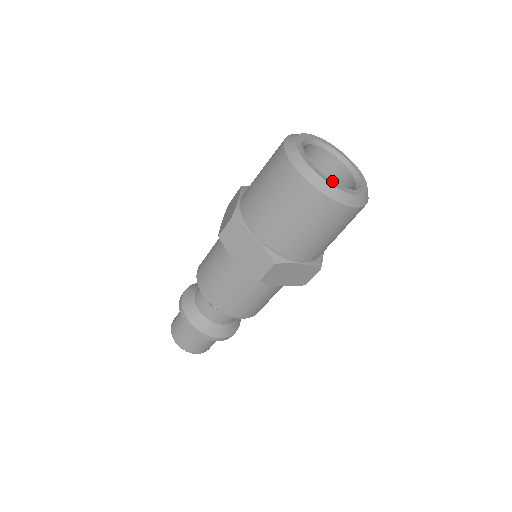
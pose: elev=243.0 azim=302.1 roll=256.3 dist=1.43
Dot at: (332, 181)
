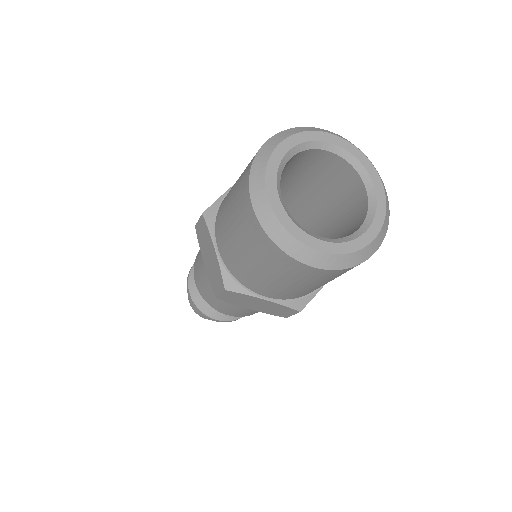
Dot at: (294, 223)
